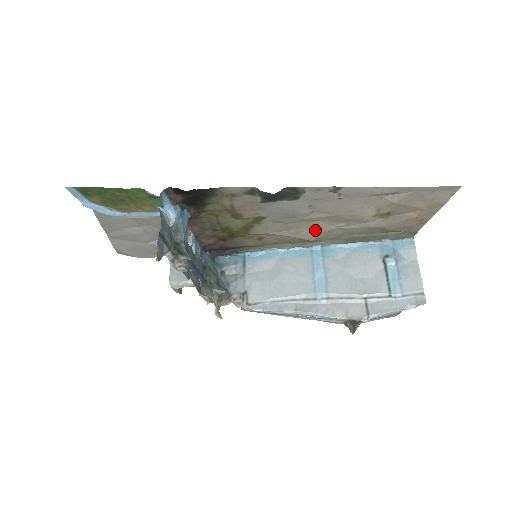
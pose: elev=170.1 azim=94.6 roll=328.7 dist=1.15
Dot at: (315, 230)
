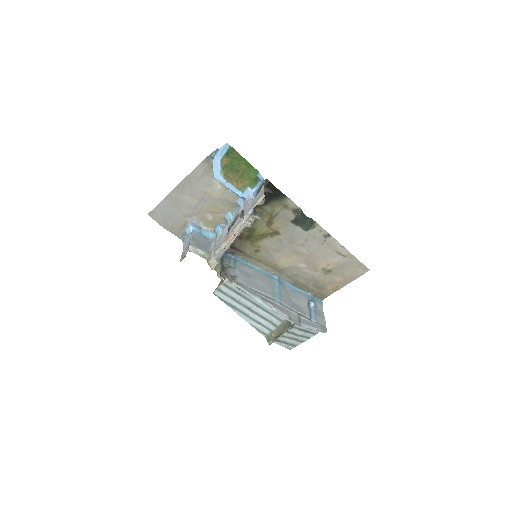
Dot at: (289, 262)
